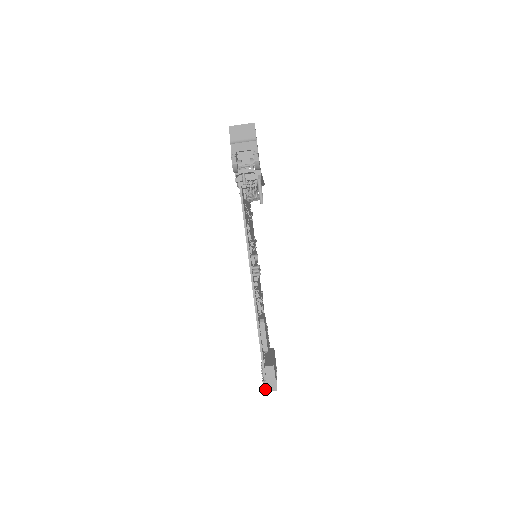
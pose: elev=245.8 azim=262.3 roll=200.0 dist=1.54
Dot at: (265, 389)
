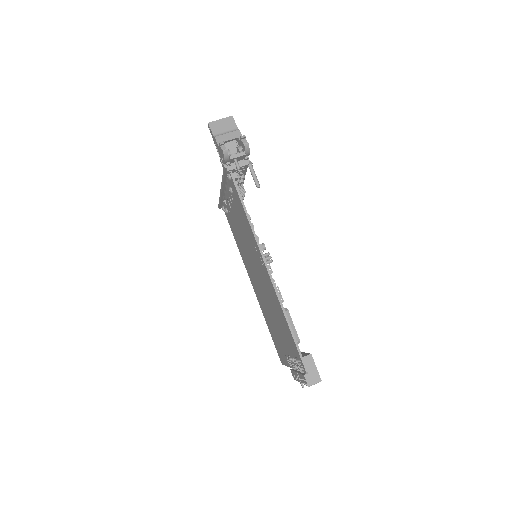
Dot at: (309, 383)
